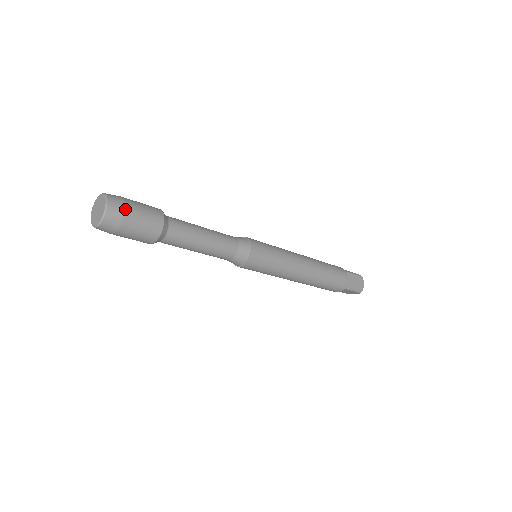
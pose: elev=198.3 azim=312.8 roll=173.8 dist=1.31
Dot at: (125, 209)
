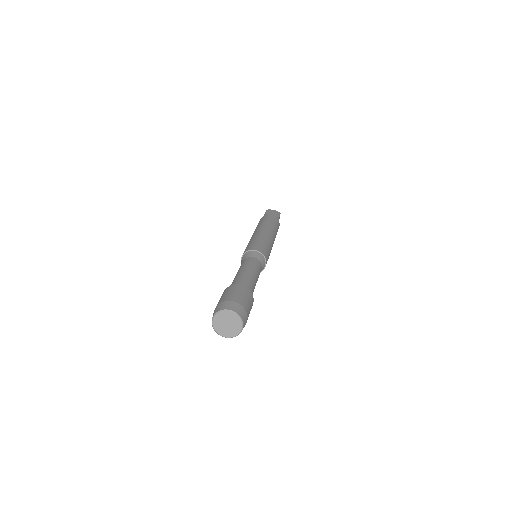
Dot at: (247, 318)
